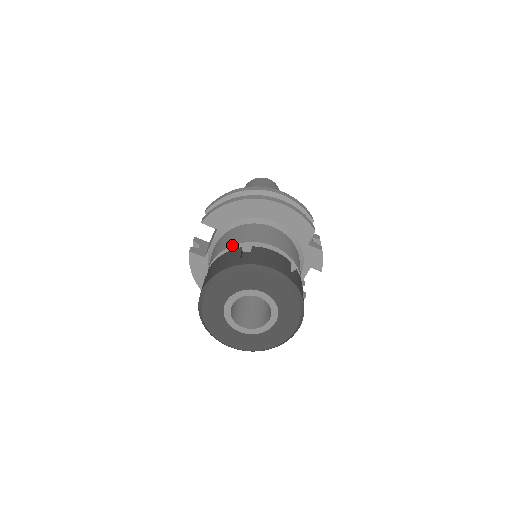
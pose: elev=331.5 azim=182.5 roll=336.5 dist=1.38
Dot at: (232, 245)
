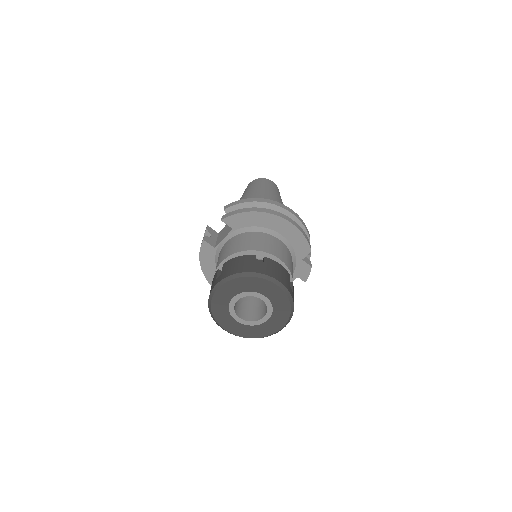
Dot at: (247, 250)
